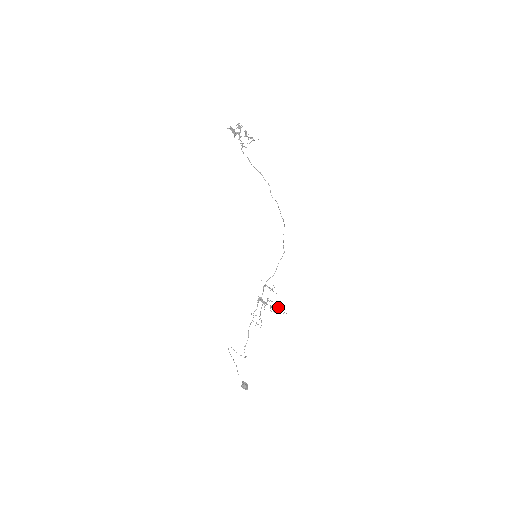
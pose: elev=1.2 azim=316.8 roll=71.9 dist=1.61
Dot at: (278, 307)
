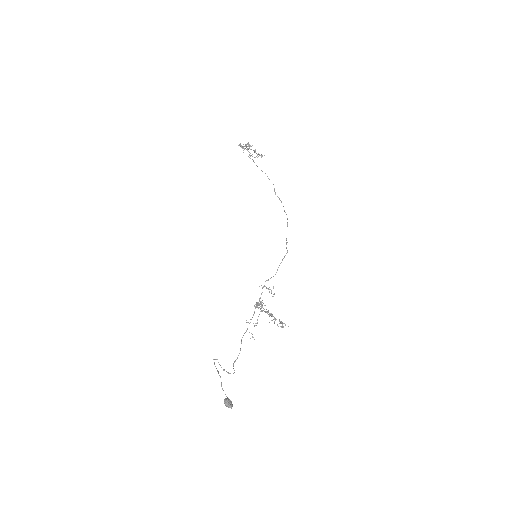
Dot at: (280, 326)
